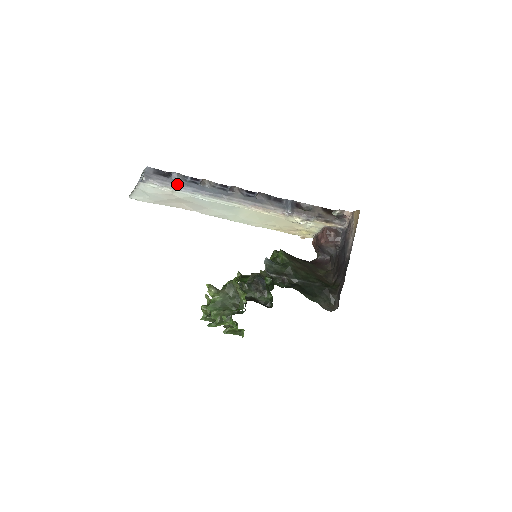
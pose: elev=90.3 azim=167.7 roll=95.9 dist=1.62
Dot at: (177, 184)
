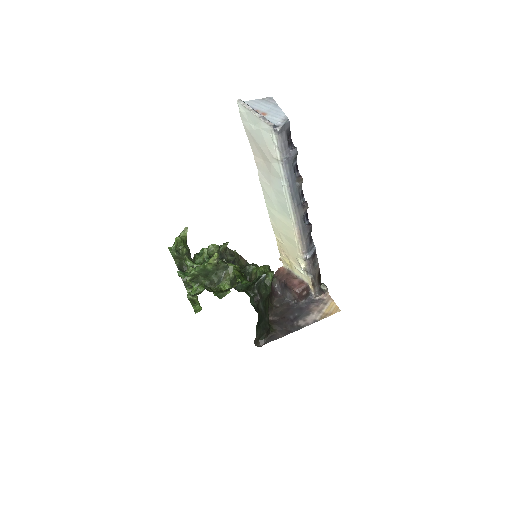
Dot at: (287, 160)
